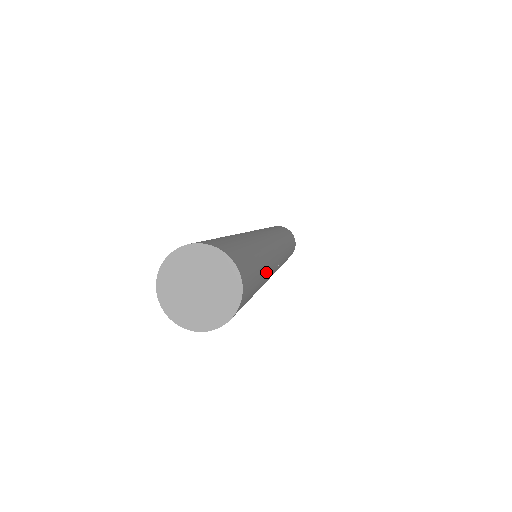
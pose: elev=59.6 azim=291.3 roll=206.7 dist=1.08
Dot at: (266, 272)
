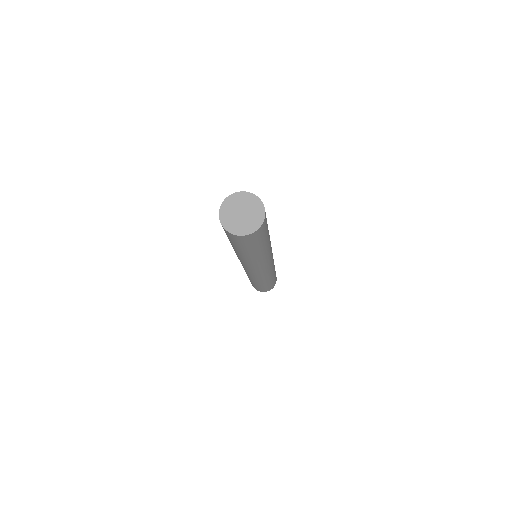
Dot at: (262, 252)
